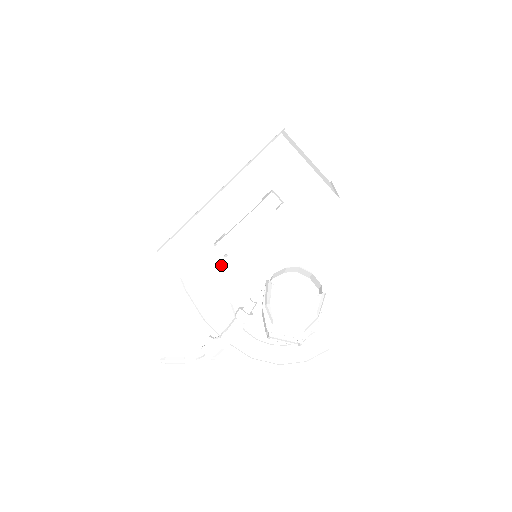
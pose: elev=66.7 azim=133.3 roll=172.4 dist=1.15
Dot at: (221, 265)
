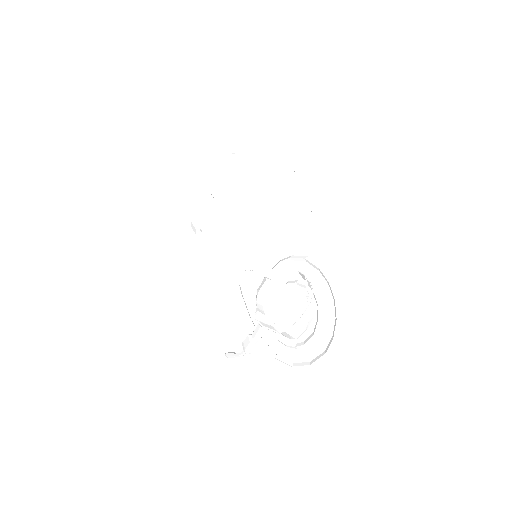
Dot at: (205, 248)
